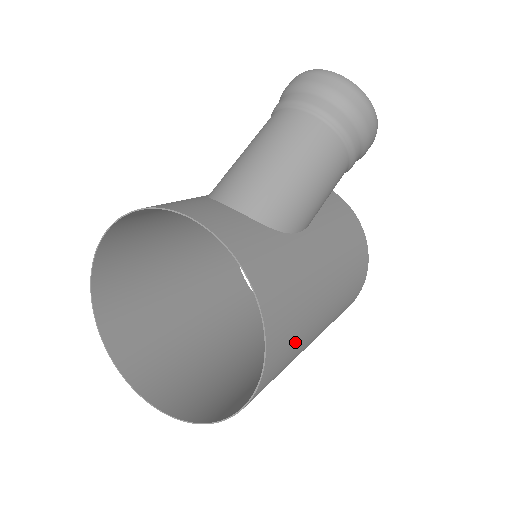
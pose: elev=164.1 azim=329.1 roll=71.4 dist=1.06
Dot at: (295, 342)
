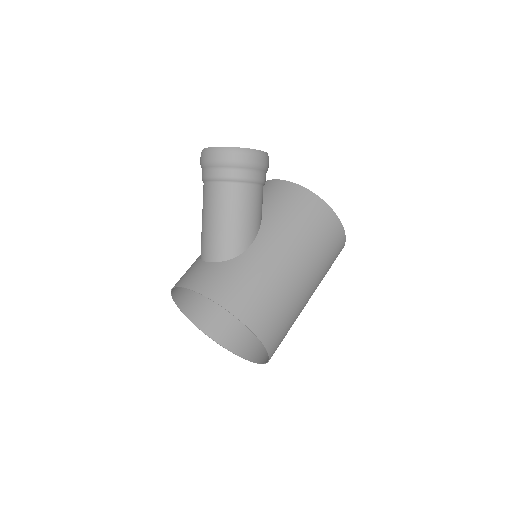
Dot at: (277, 307)
